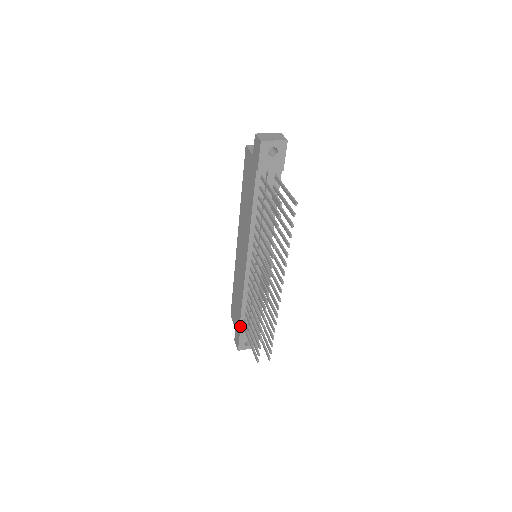
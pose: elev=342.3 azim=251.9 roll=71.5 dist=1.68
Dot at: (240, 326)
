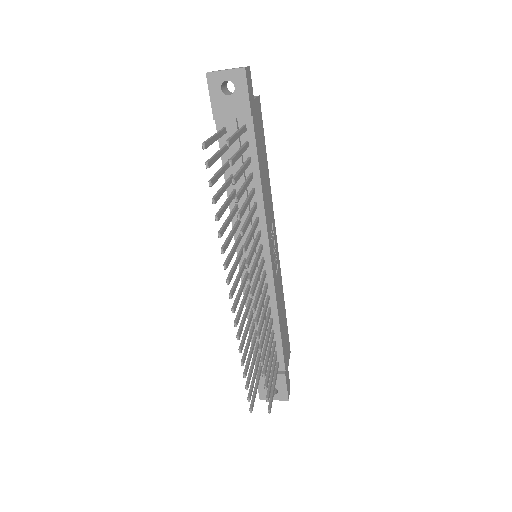
Dot at: (255, 362)
